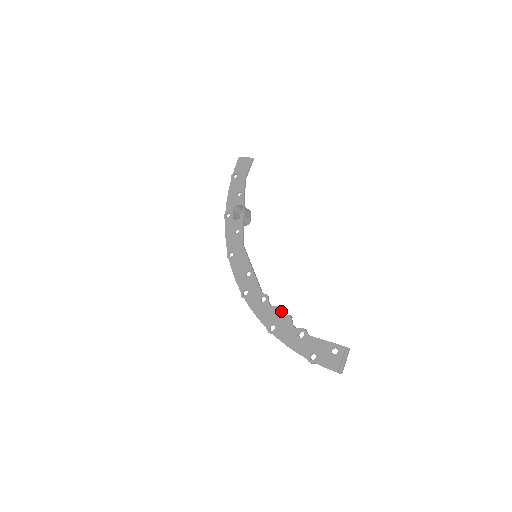
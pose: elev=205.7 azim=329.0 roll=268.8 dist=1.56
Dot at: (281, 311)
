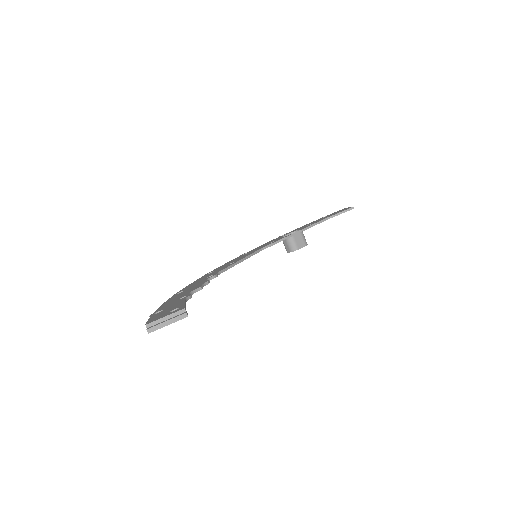
Dot at: (203, 283)
